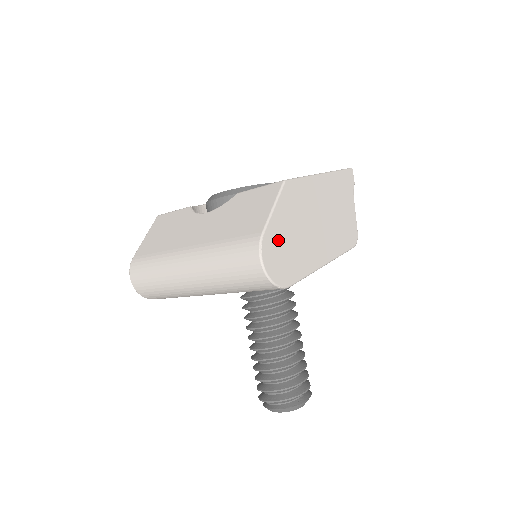
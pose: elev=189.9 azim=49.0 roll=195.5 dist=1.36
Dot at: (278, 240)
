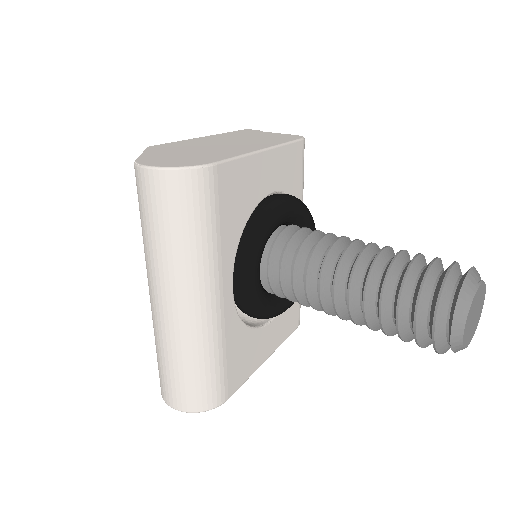
Dot at: (164, 158)
